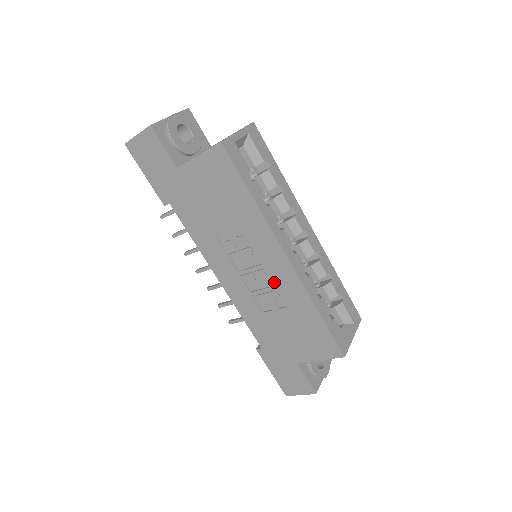
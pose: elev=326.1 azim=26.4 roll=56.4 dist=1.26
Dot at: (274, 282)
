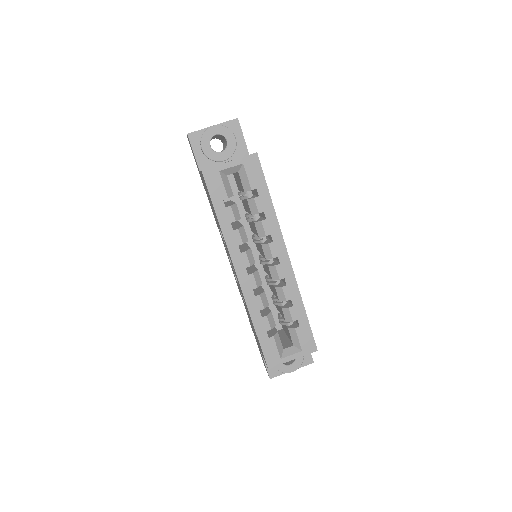
Dot at: occluded
